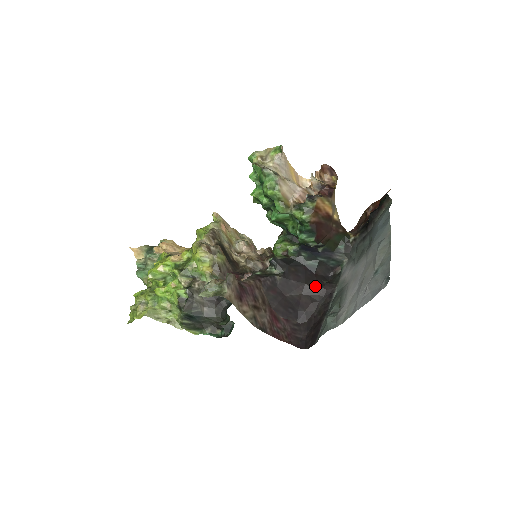
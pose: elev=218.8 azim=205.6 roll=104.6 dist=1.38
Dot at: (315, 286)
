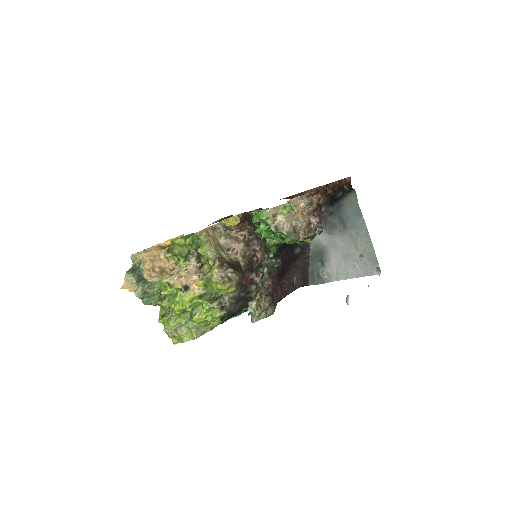
Dot at: (297, 250)
